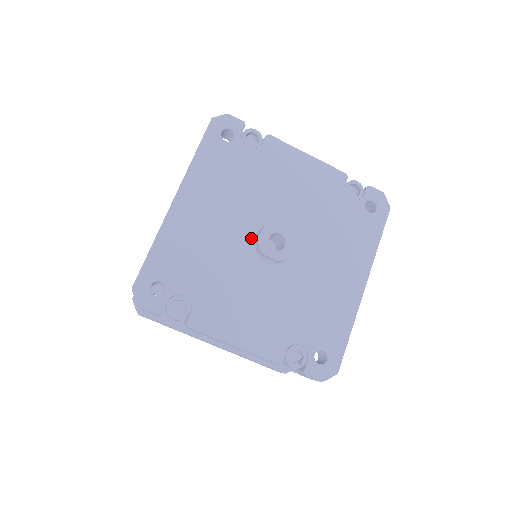
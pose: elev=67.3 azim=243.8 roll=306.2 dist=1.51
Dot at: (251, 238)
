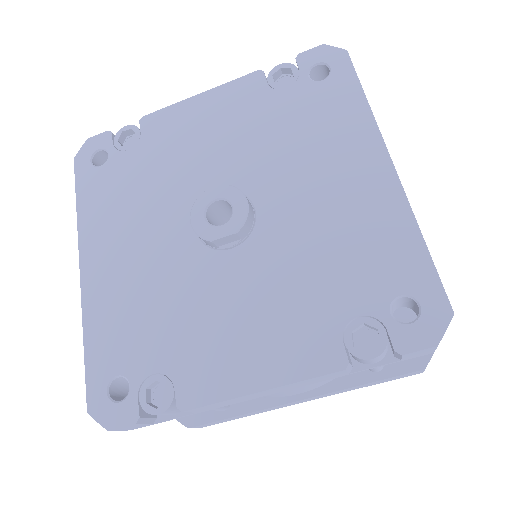
Dot at: (192, 237)
